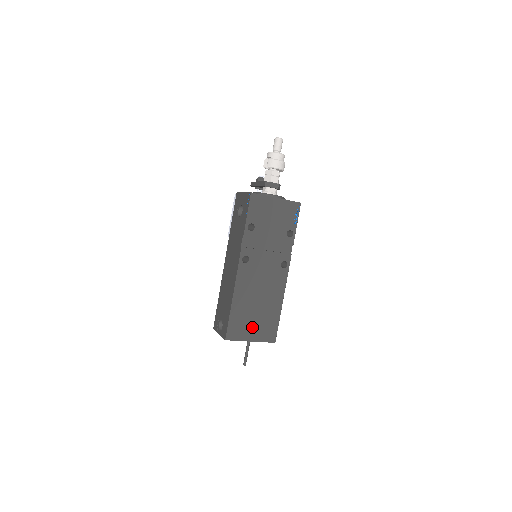
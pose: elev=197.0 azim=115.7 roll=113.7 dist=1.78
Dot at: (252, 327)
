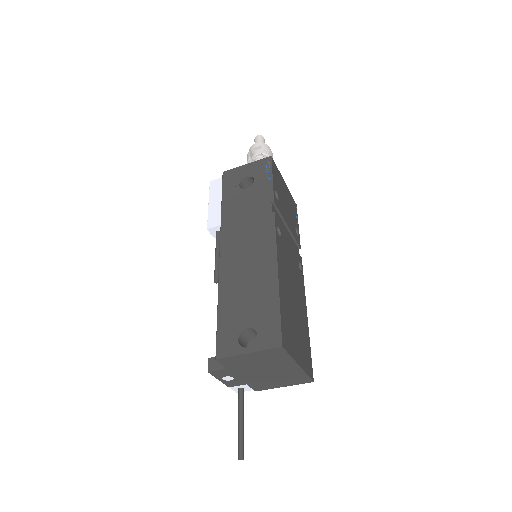
Dot at: (296, 340)
